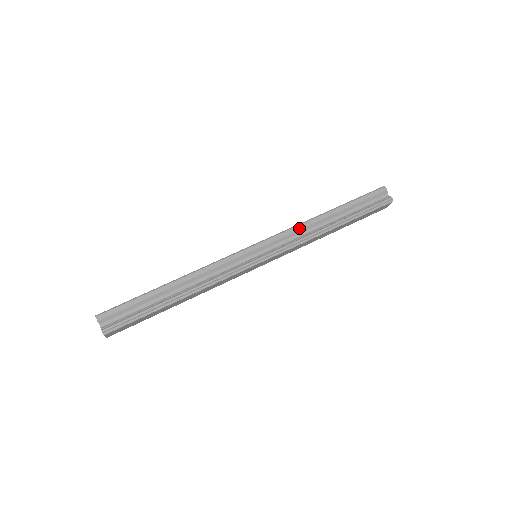
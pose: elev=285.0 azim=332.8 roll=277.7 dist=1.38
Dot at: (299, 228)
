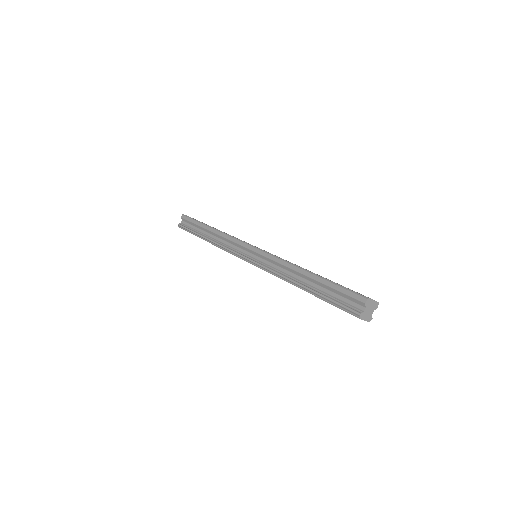
Dot at: (281, 263)
